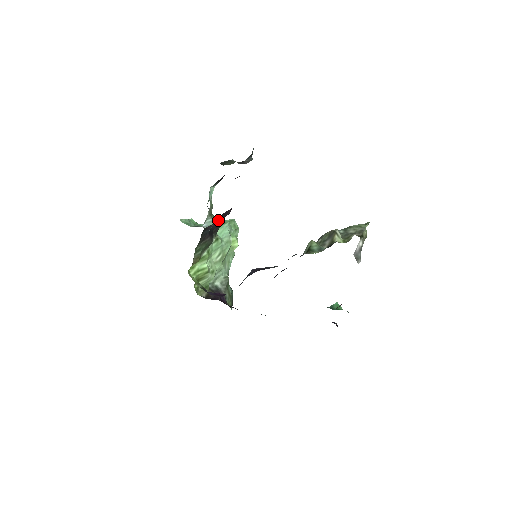
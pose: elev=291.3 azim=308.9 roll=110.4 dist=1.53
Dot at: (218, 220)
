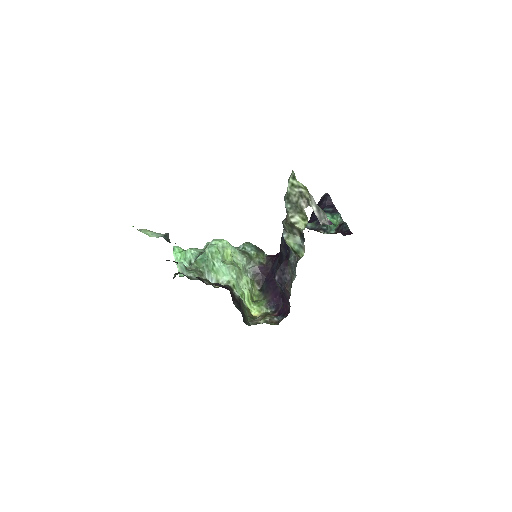
Dot at: occluded
